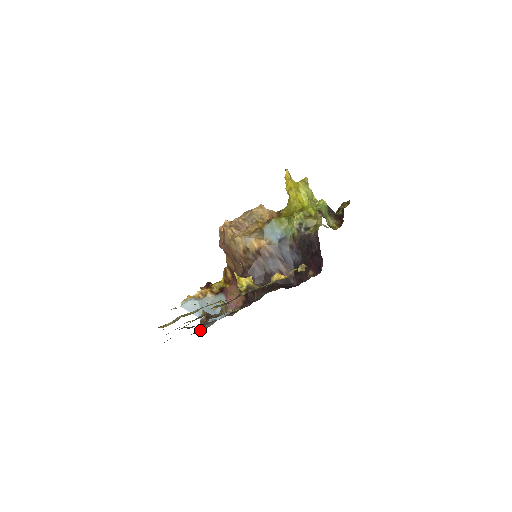
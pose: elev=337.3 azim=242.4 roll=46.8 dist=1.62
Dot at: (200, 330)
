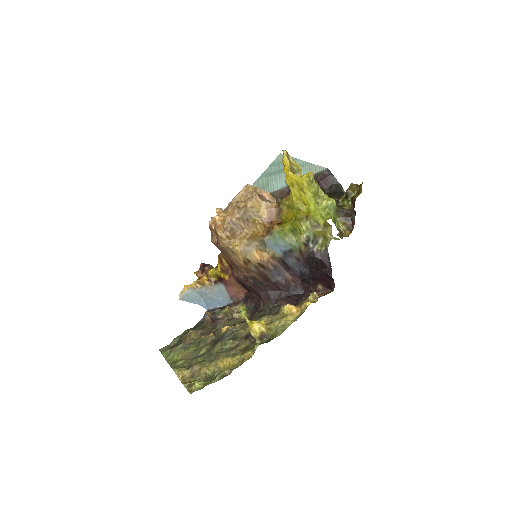
Dot at: (204, 319)
